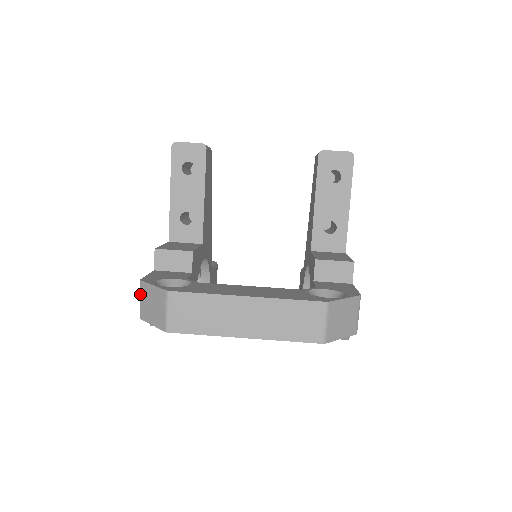
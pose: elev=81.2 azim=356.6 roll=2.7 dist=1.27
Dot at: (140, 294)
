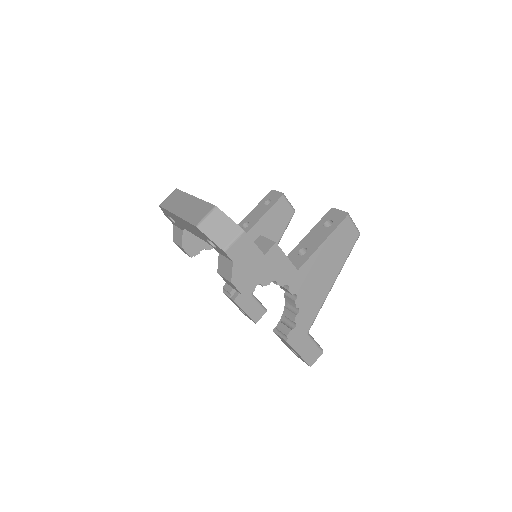
Dot at: occluded
